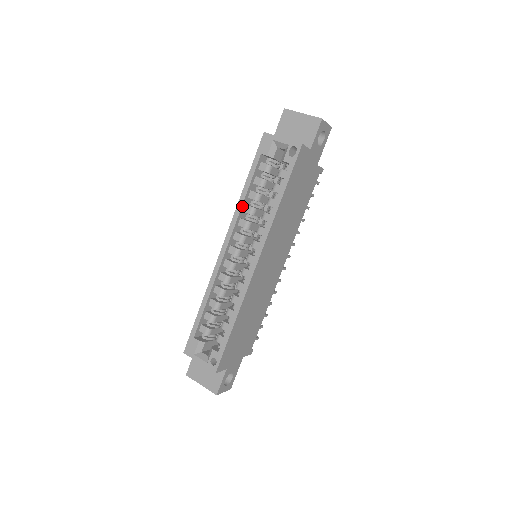
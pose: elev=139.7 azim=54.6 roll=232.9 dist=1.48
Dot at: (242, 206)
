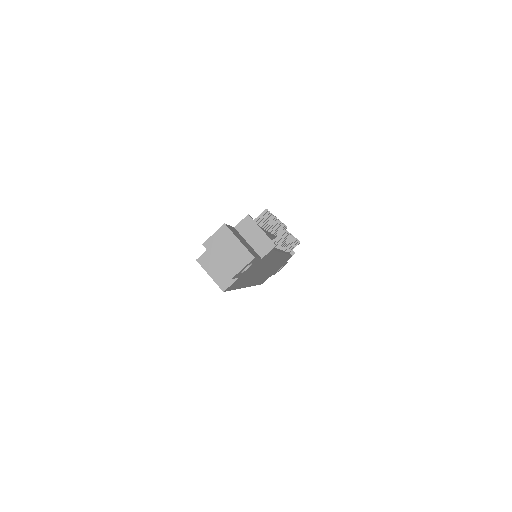
Dot at: occluded
